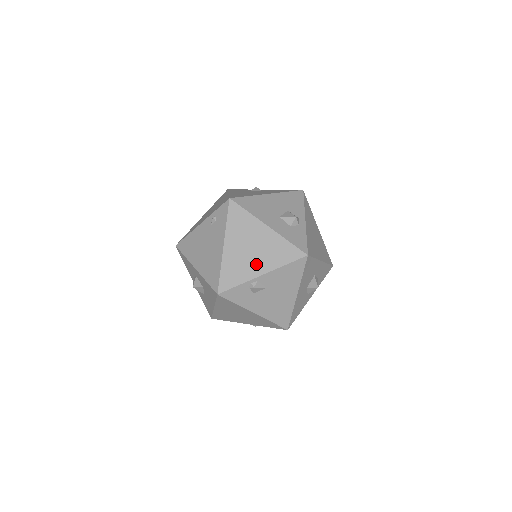
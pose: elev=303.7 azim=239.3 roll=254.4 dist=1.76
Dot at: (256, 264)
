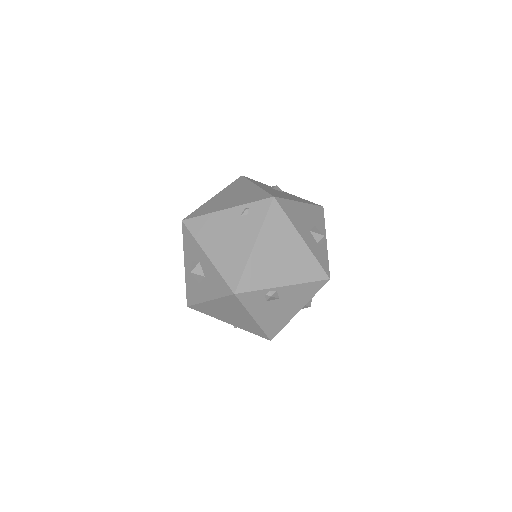
Dot at: (281, 273)
